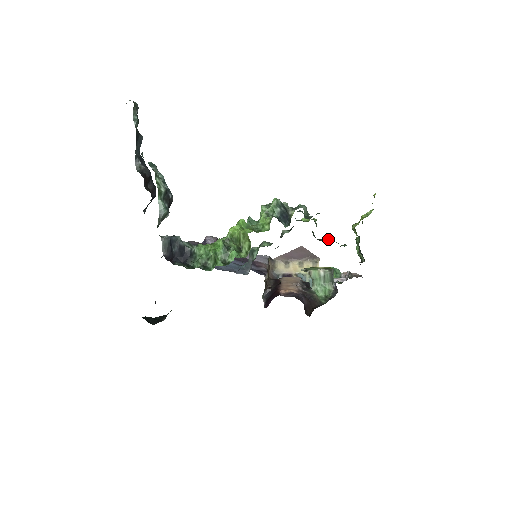
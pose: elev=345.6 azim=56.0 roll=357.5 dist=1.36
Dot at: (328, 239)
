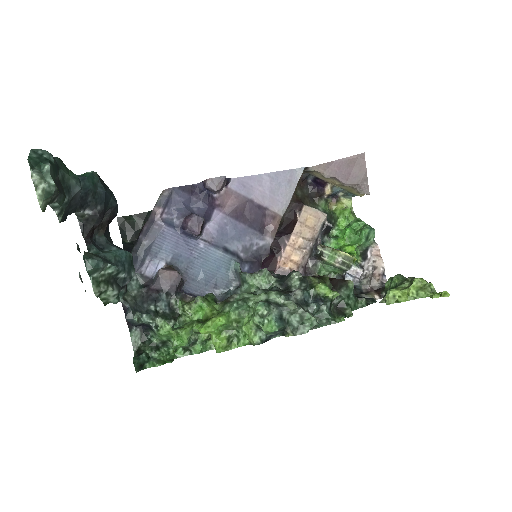
Dot at: (352, 282)
